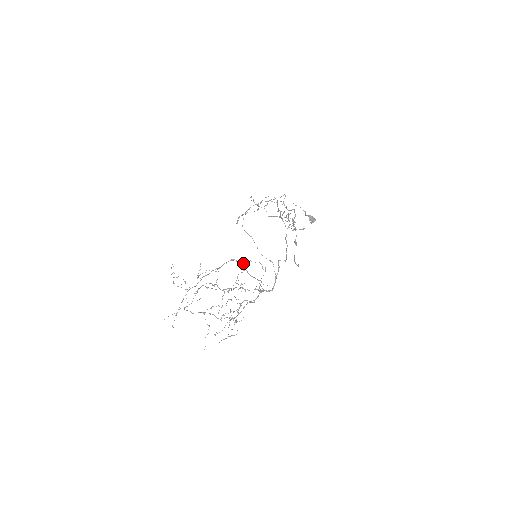
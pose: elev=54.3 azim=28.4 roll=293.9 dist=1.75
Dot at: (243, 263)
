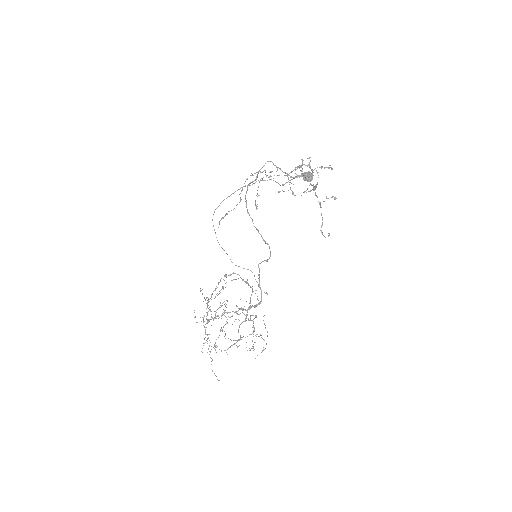
Dot at: (237, 274)
